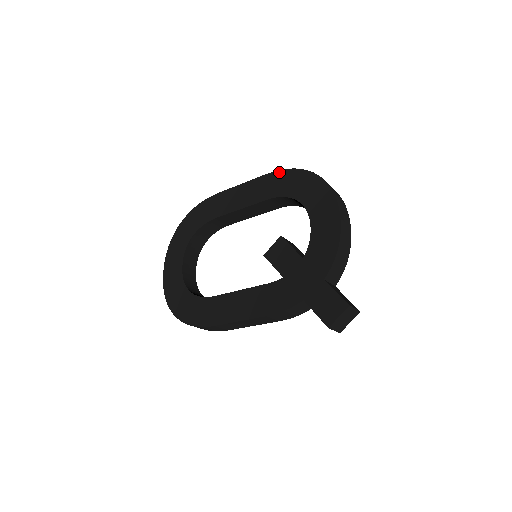
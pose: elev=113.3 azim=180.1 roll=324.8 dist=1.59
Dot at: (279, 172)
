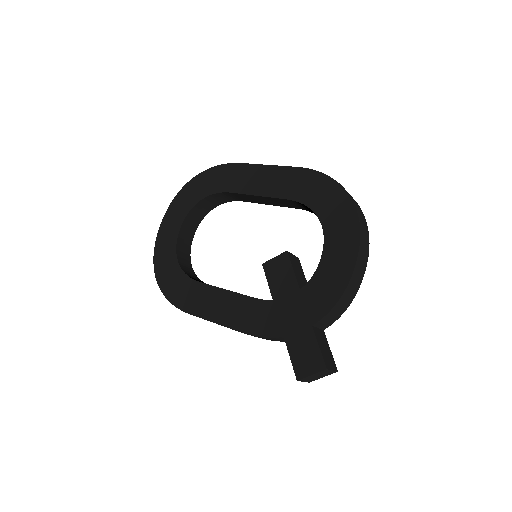
Dot at: (312, 172)
